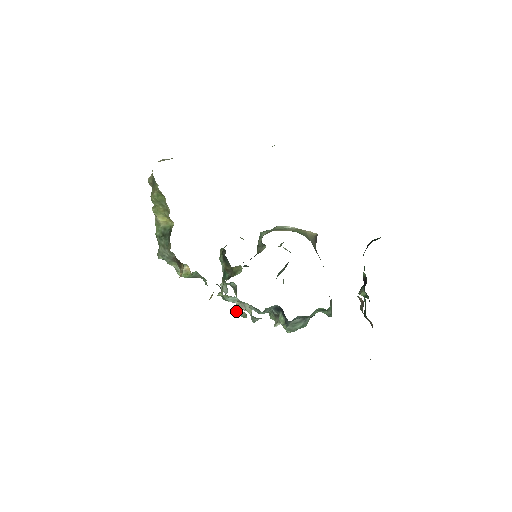
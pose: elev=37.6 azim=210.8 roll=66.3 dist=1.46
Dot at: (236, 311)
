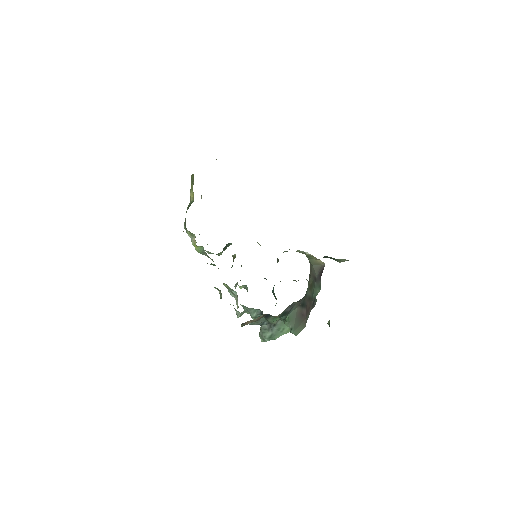
Dot at: (219, 293)
